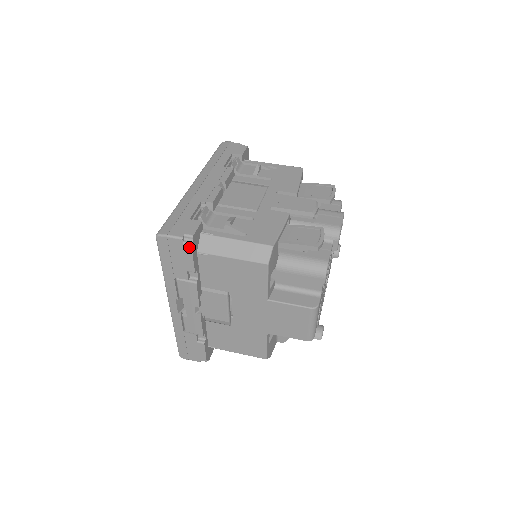
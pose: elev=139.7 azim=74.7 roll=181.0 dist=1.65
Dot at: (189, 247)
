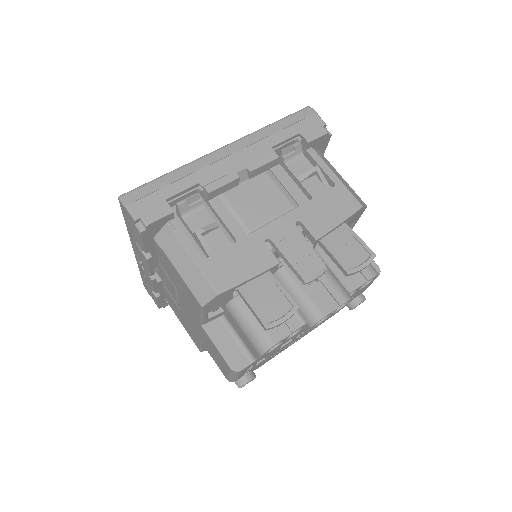
Dot at: (139, 232)
